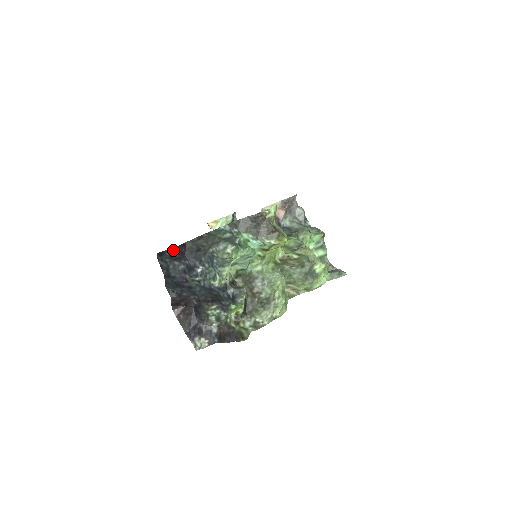
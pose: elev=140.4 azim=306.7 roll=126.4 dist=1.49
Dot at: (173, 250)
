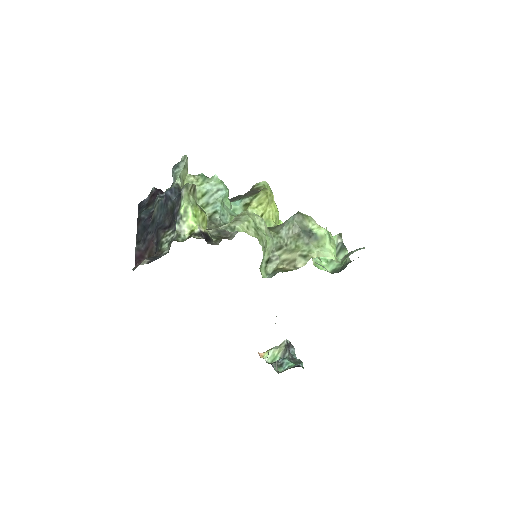
Dot at: (150, 195)
